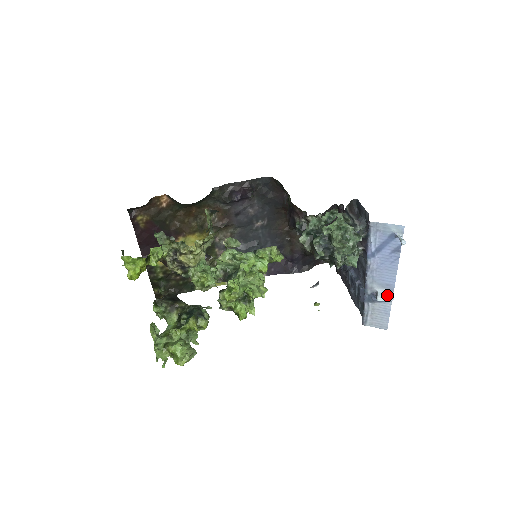
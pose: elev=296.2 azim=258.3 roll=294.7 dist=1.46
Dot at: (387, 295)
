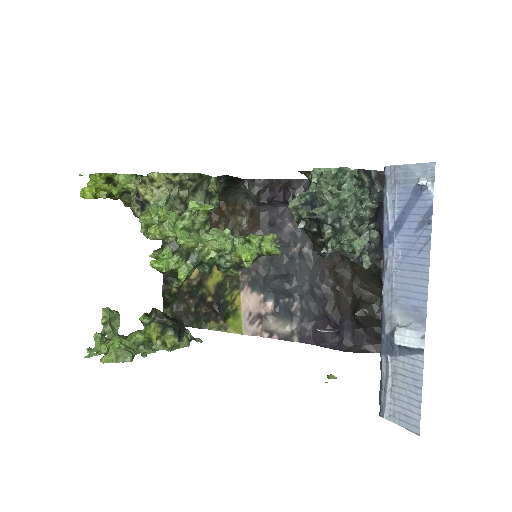
Dot at: (412, 331)
